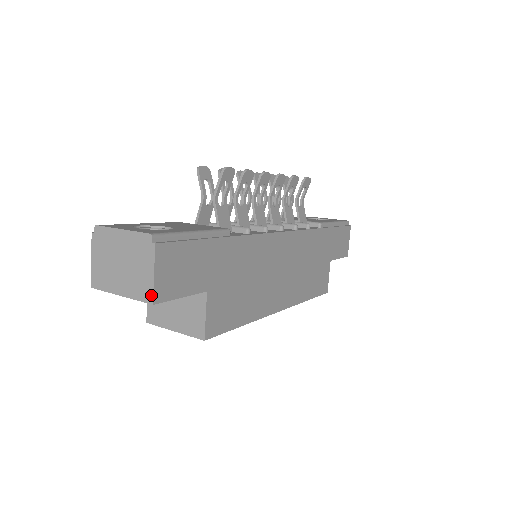
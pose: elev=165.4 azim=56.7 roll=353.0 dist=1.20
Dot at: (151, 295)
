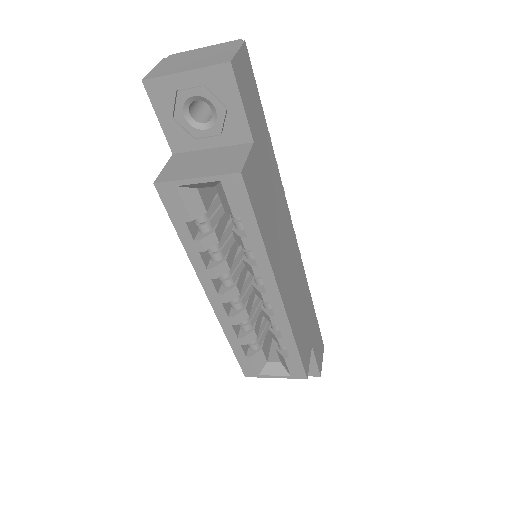
Dot at: (230, 58)
